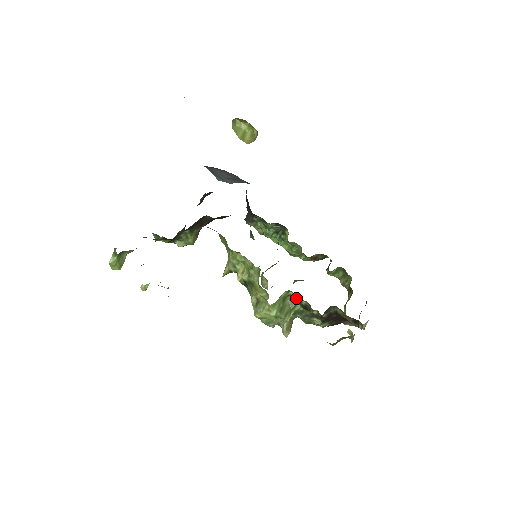
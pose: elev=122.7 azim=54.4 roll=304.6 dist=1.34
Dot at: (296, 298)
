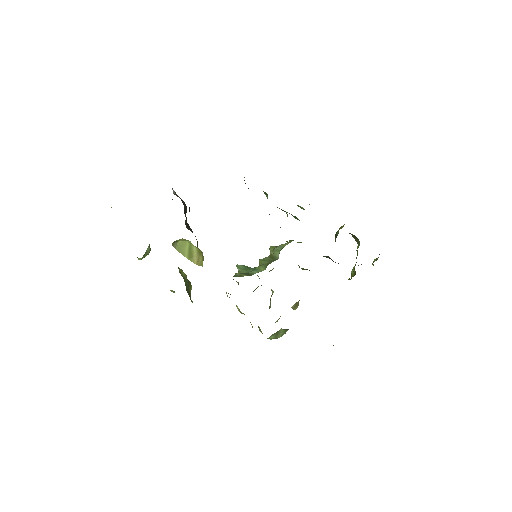
Dot at: occluded
